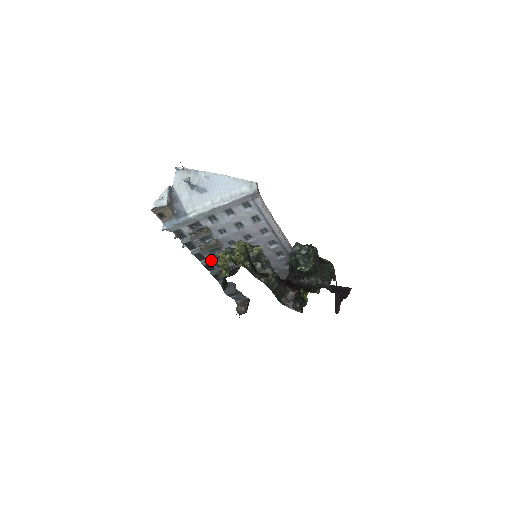
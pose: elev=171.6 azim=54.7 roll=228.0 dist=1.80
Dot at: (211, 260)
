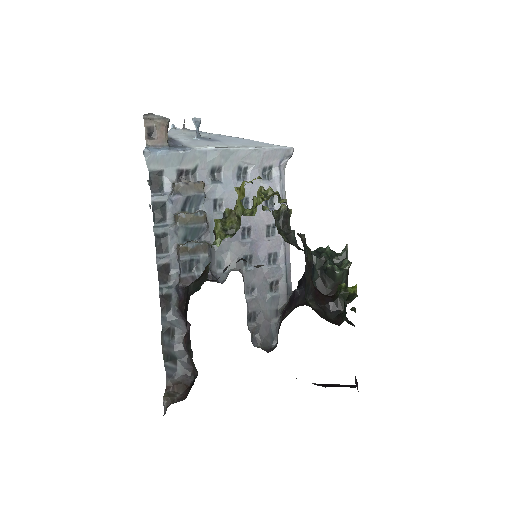
Dot at: (180, 250)
